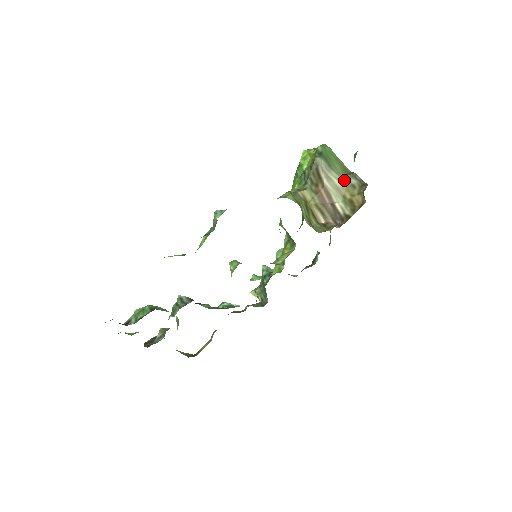
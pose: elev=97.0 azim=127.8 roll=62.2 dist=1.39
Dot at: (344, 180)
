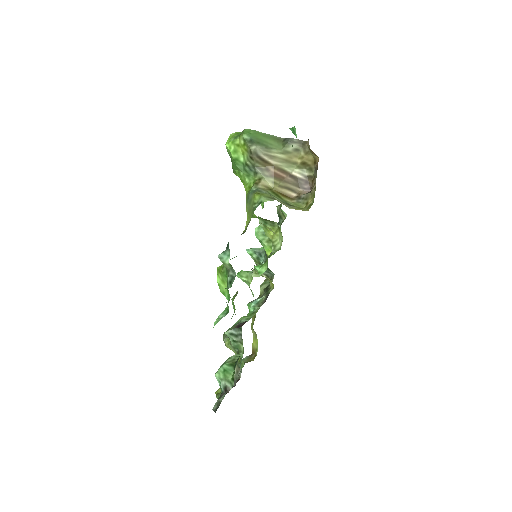
Dot at: (286, 150)
